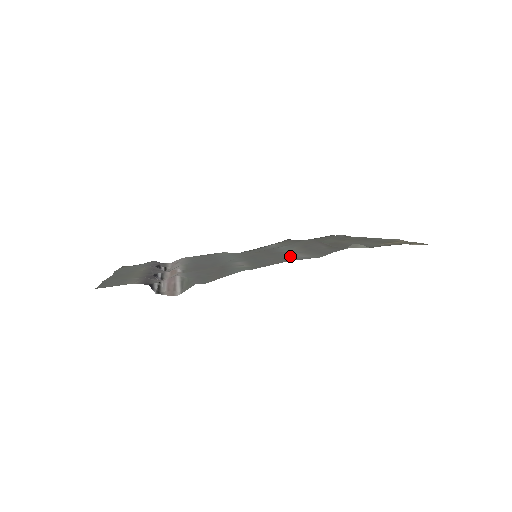
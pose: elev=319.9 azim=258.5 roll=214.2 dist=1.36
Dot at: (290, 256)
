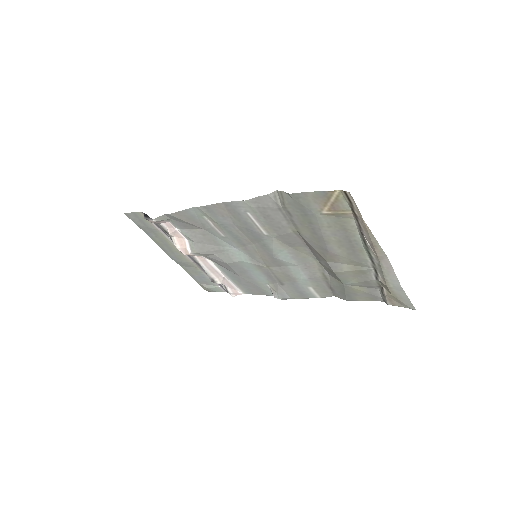
Dot at: (249, 224)
